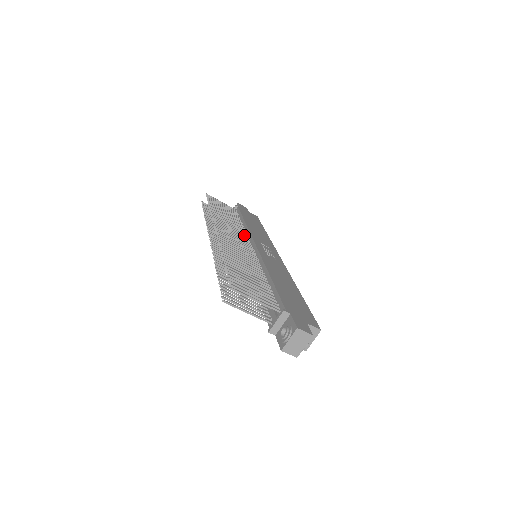
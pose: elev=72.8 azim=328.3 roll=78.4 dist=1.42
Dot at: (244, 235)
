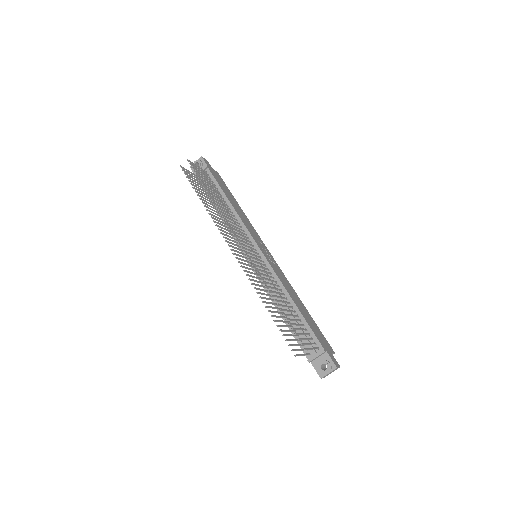
Dot at: (242, 230)
